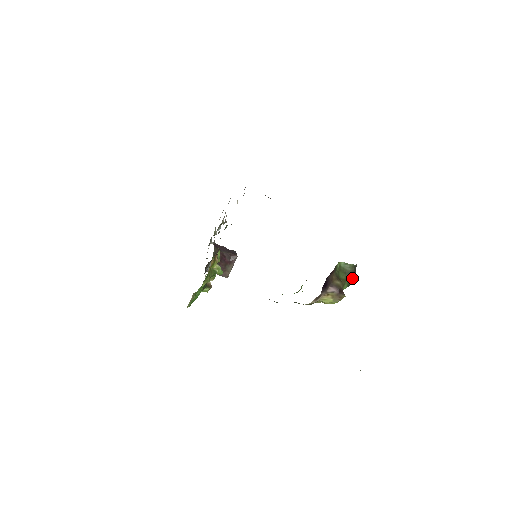
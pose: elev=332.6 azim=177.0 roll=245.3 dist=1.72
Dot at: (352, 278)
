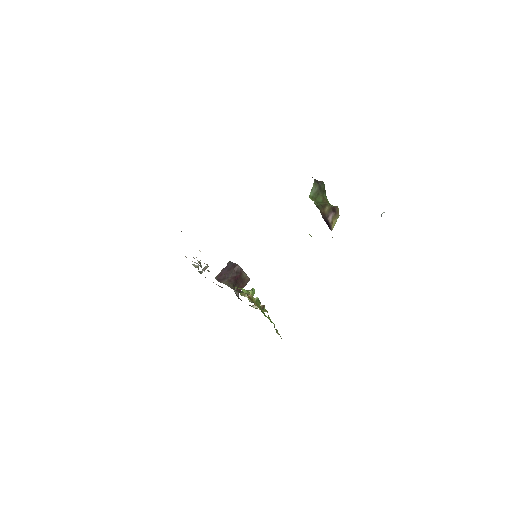
Dot at: (323, 189)
